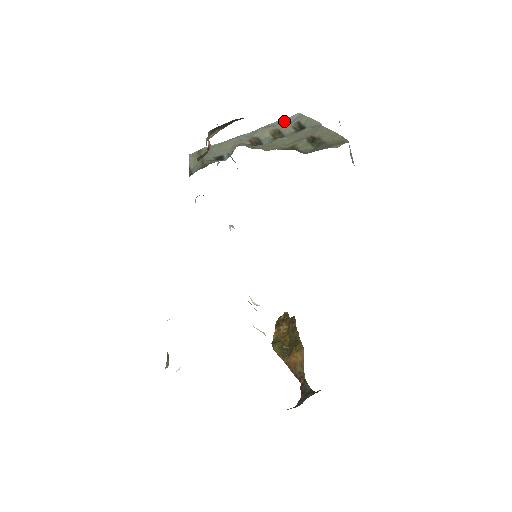
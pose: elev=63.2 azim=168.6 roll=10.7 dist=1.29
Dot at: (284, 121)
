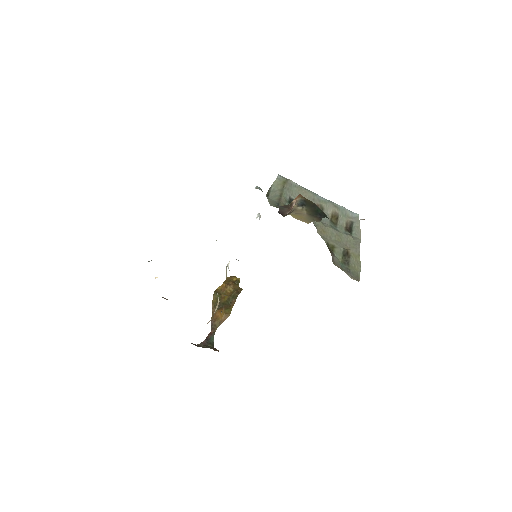
Dot at: (347, 212)
